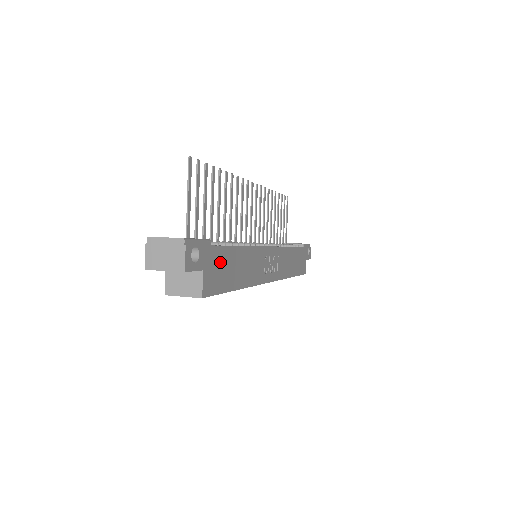
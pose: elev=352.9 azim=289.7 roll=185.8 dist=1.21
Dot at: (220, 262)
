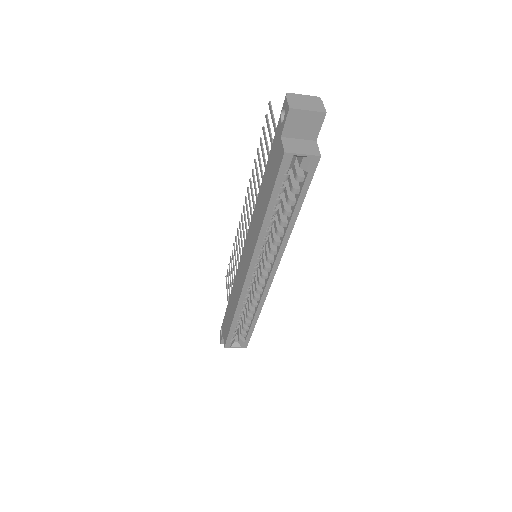
Dot at: occluded
